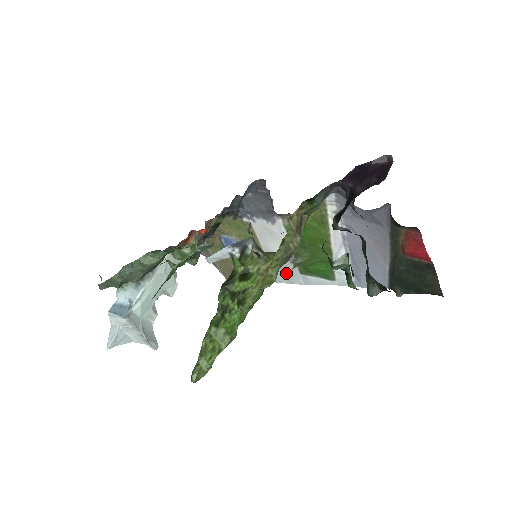
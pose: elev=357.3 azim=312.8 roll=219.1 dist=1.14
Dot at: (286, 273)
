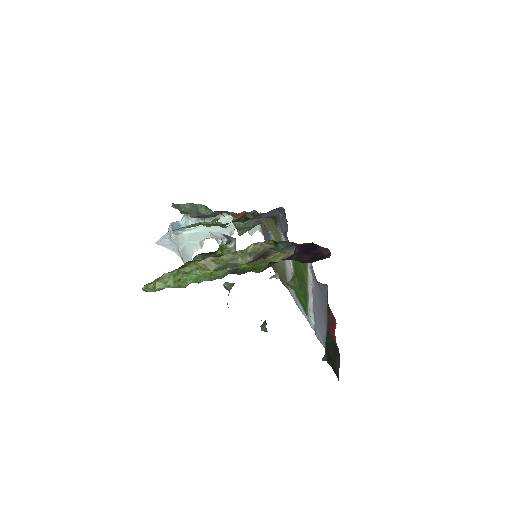
Dot at: occluded
